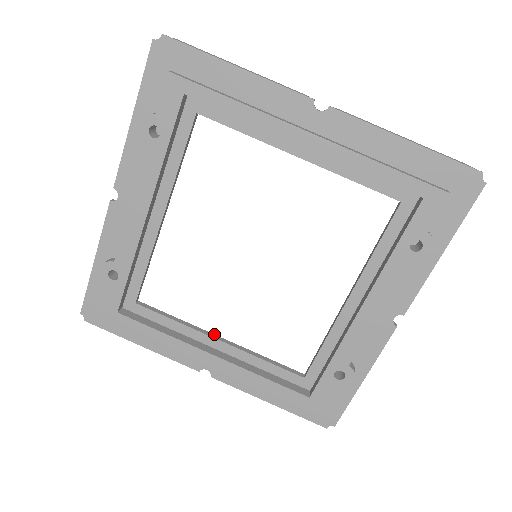
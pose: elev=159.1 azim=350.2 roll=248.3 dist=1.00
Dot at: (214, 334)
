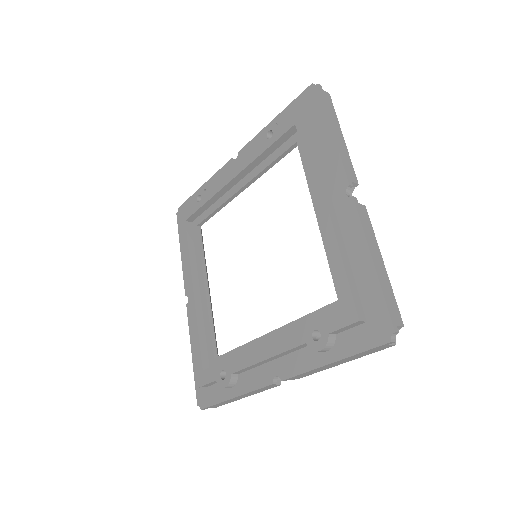
Dot at: (208, 282)
